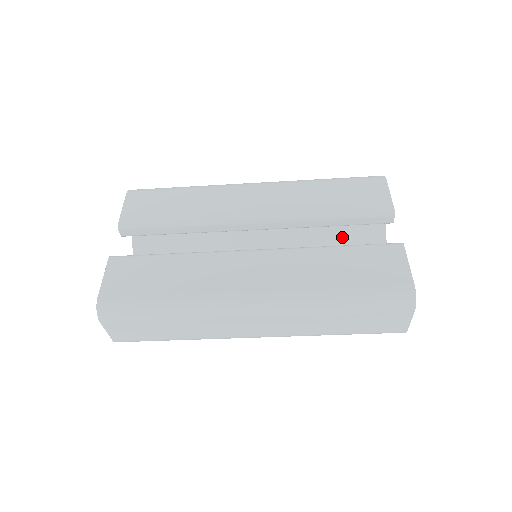
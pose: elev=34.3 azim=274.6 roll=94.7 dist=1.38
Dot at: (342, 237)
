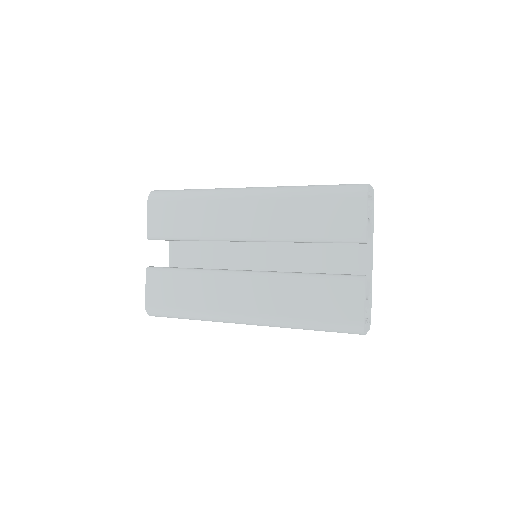
Dot at: occluded
